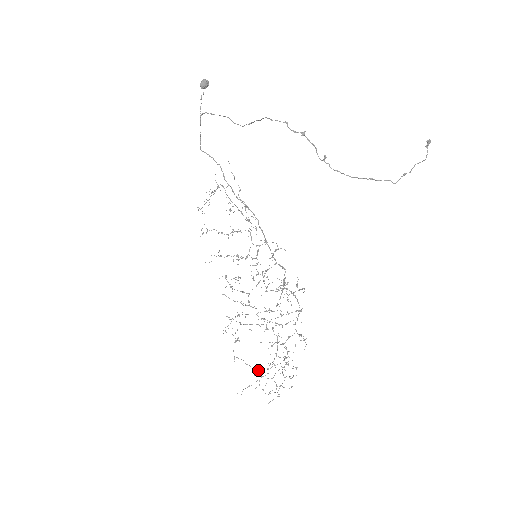
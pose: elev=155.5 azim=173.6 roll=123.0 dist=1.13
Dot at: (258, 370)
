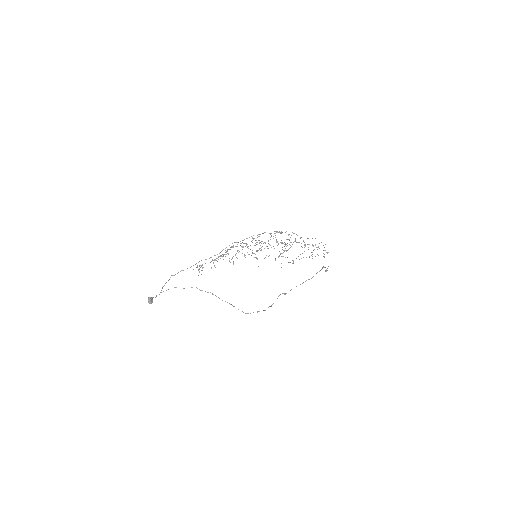
Dot at: occluded
